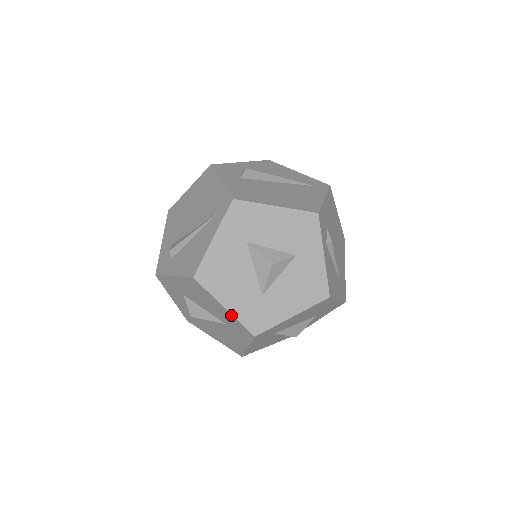
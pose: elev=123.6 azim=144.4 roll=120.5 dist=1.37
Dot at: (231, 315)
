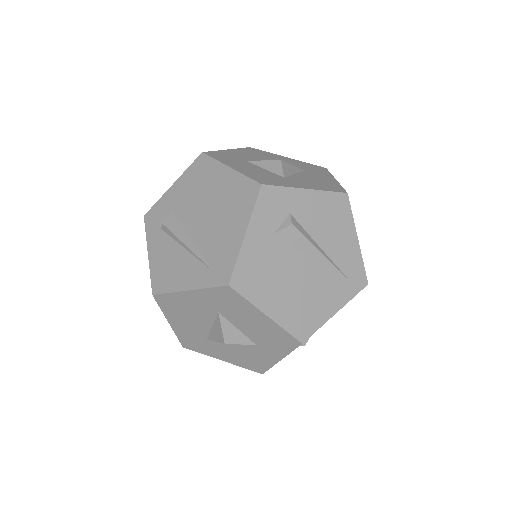
Dot at: (172, 327)
